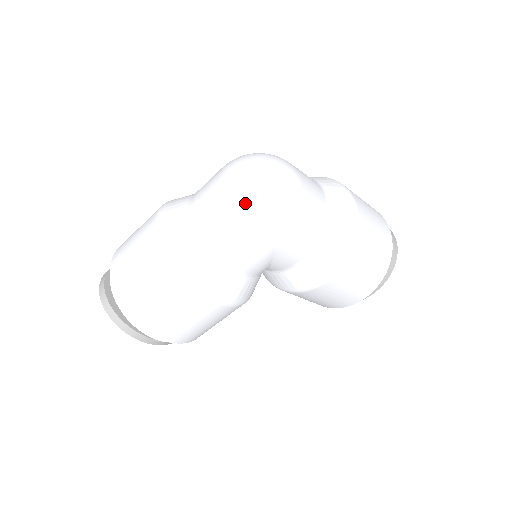
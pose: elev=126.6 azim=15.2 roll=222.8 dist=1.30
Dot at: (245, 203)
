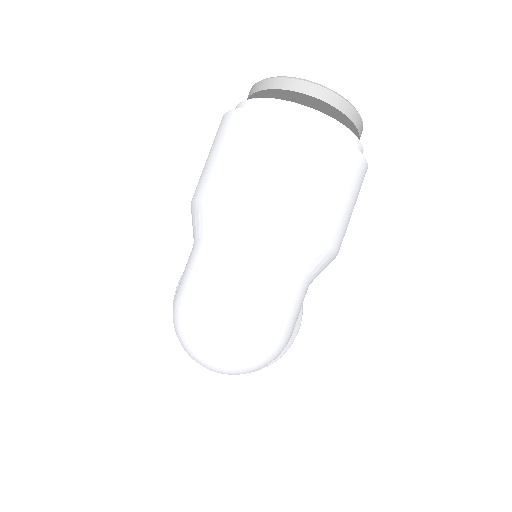
Dot at: occluded
